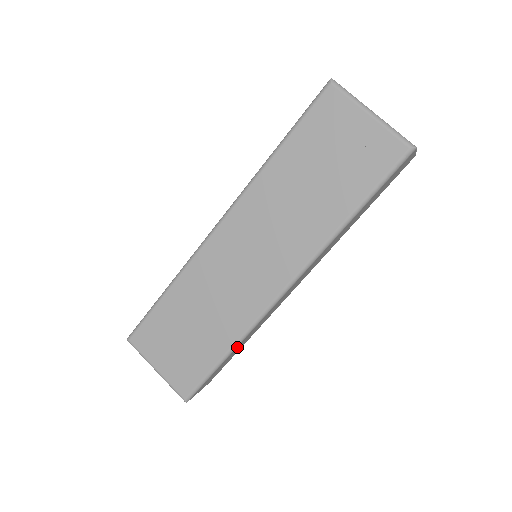
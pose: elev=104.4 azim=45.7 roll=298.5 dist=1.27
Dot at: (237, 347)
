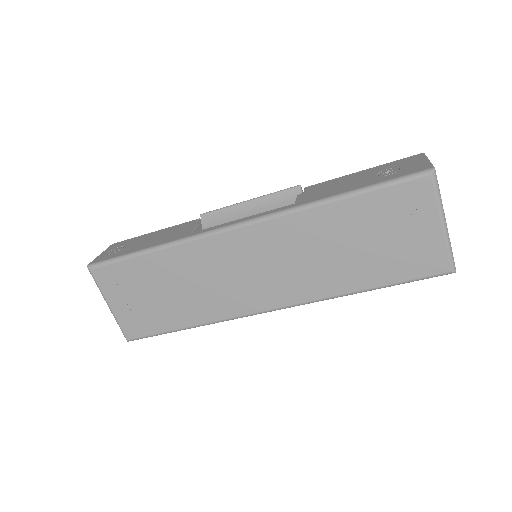
Dot at: occluded
